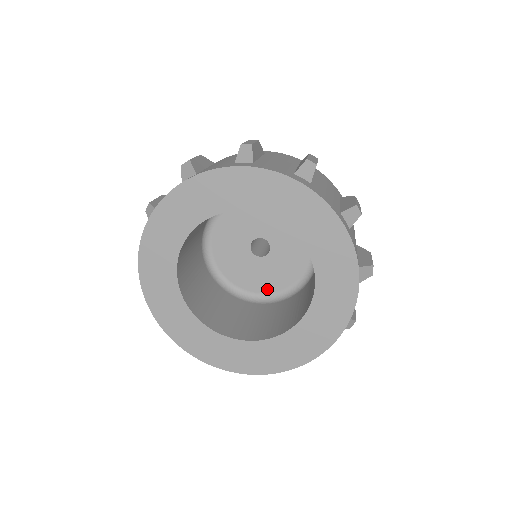
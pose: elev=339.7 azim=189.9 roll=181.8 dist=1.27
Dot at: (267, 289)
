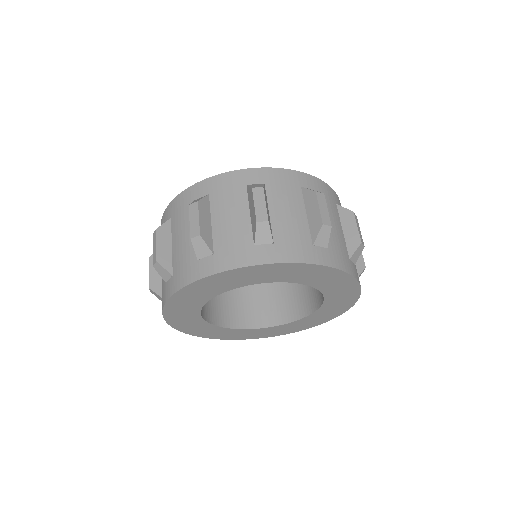
Dot at: occluded
